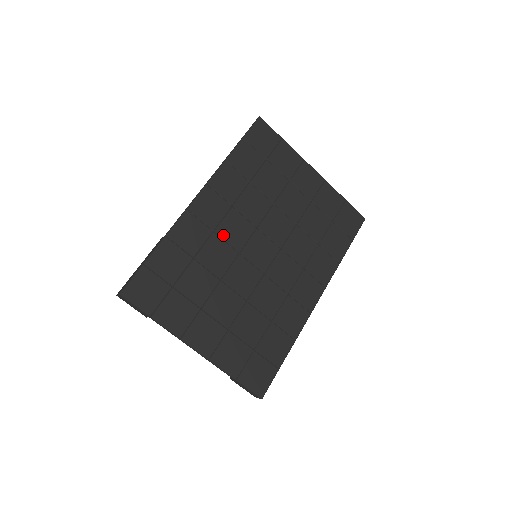
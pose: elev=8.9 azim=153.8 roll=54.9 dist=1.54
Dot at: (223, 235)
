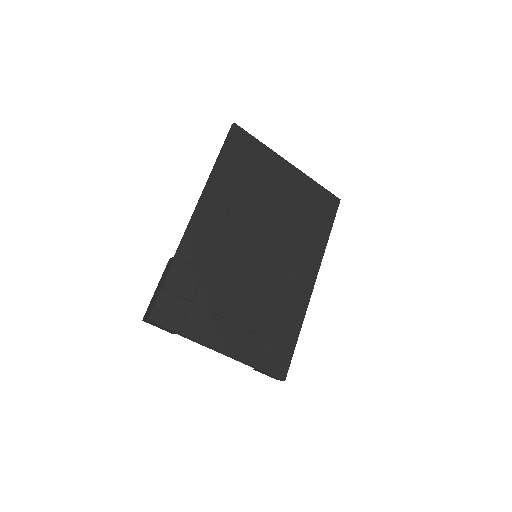
Dot at: (225, 244)
